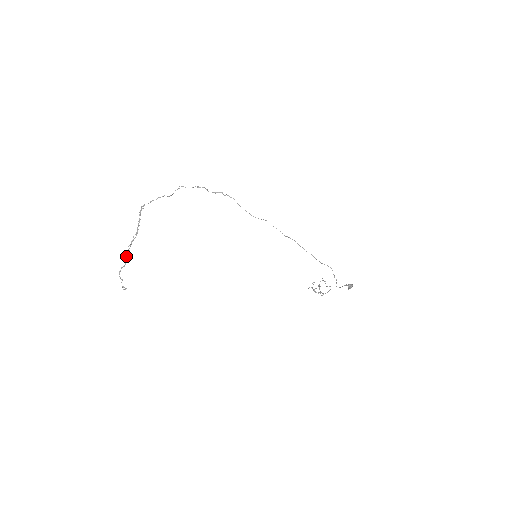
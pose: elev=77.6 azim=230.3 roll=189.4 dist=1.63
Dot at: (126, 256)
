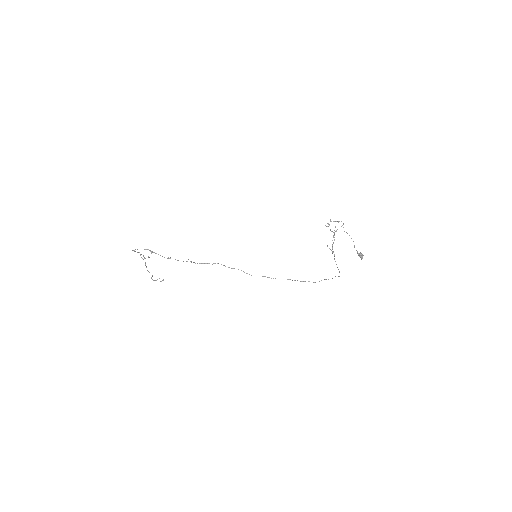
Dot at: occluded
